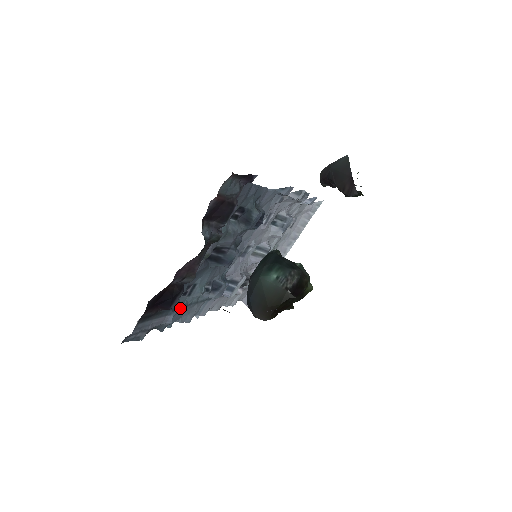
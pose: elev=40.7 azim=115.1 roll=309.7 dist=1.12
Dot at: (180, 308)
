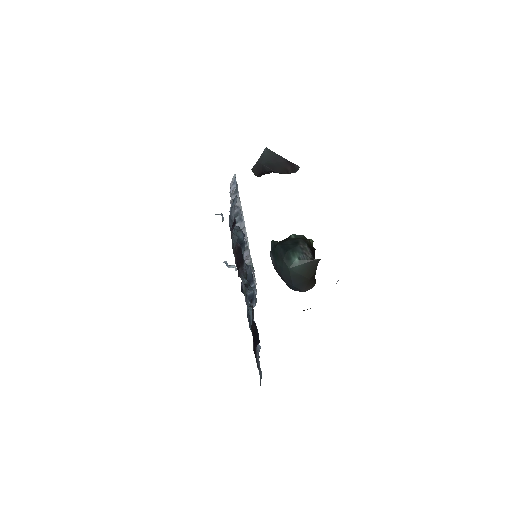
Dot at: occluded
